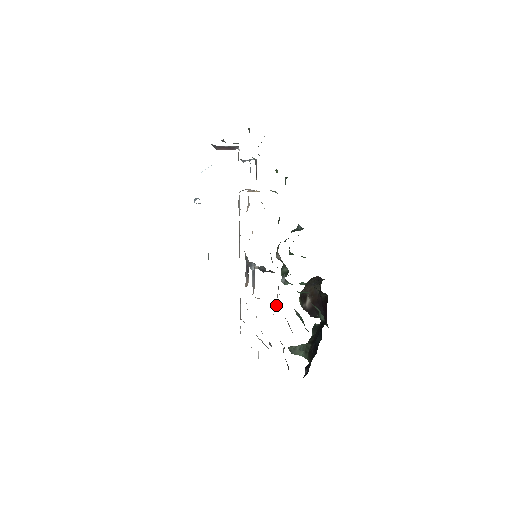
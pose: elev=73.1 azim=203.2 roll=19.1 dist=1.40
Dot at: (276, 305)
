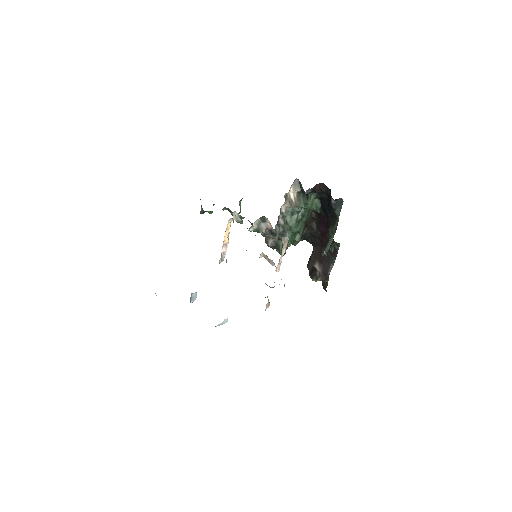
Dot at: occluded
